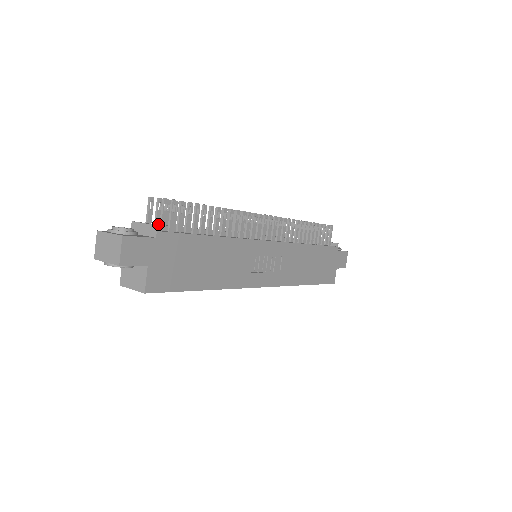
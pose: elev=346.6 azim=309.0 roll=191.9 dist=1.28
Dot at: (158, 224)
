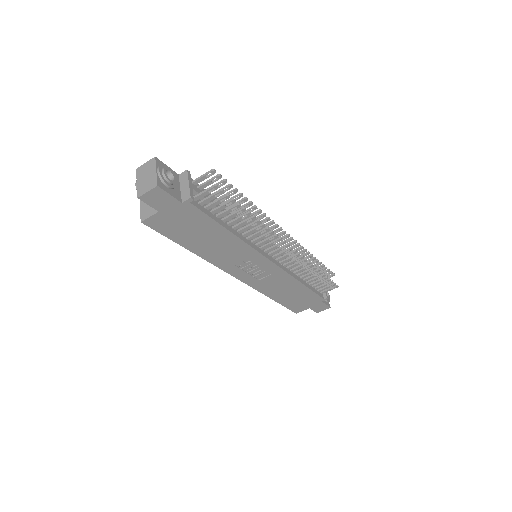
Dot at: (200, 189)
